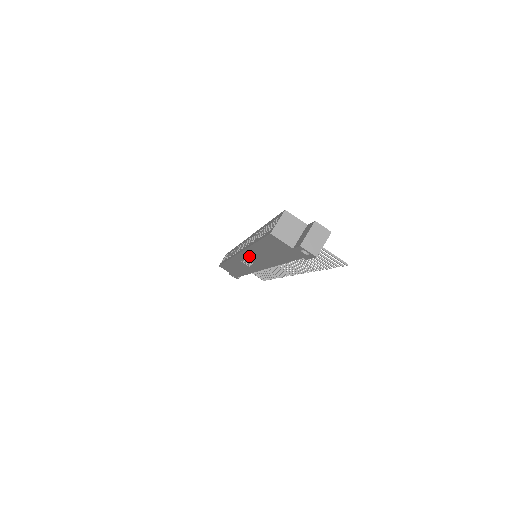
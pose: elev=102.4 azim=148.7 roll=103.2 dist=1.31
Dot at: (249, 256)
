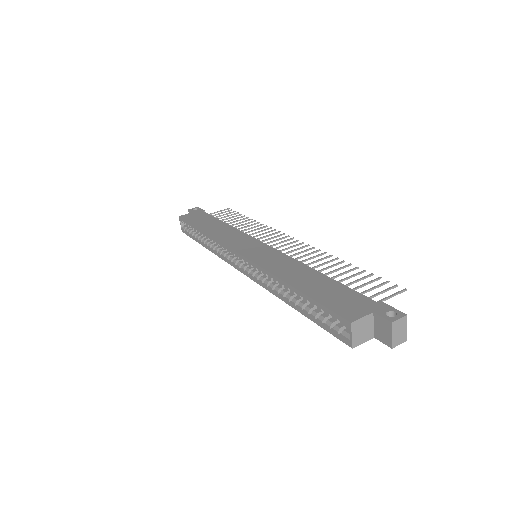
Dot at: occluded
